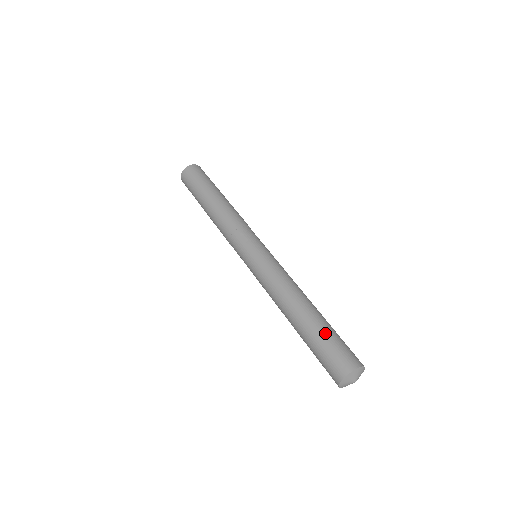
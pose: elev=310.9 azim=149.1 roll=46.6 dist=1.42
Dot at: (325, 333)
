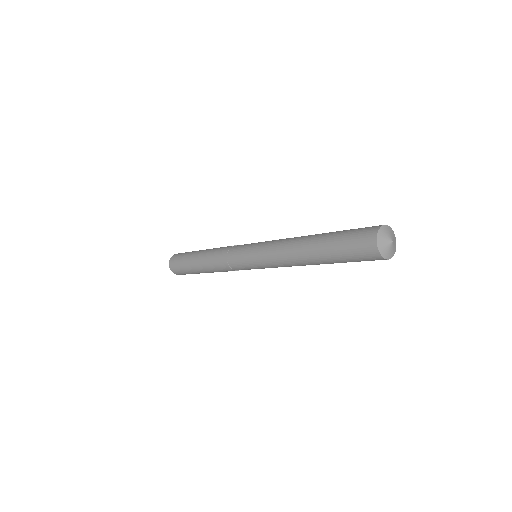
Dot at: occluded
